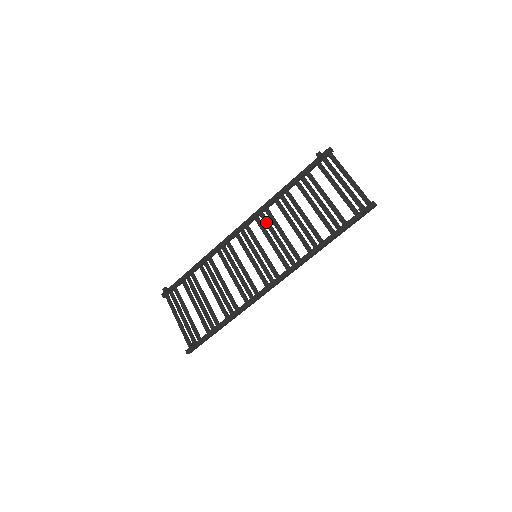
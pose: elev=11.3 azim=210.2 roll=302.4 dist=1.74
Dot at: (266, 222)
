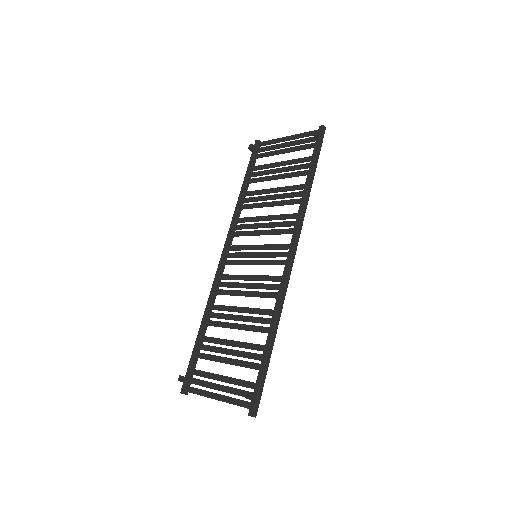
Dot at: (244, 226)
